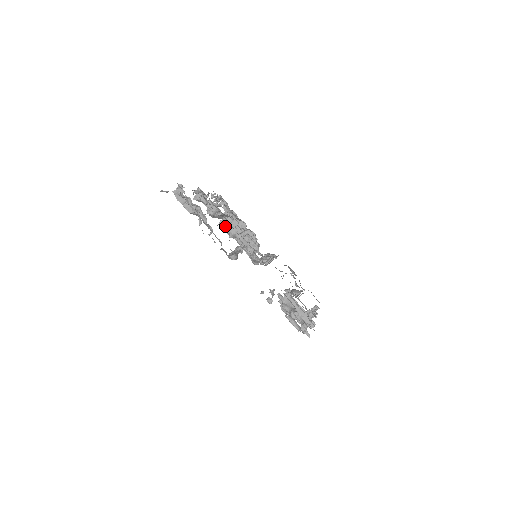
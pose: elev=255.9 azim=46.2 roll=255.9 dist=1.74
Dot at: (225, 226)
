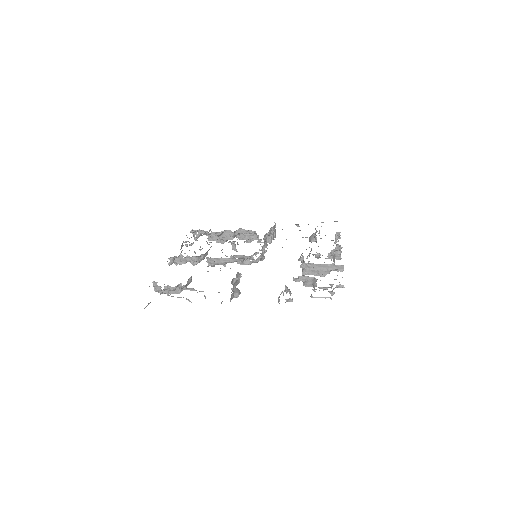
Dot at: (213, 263)
